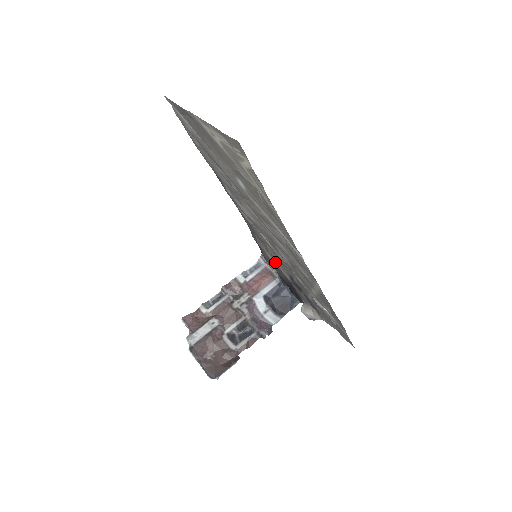
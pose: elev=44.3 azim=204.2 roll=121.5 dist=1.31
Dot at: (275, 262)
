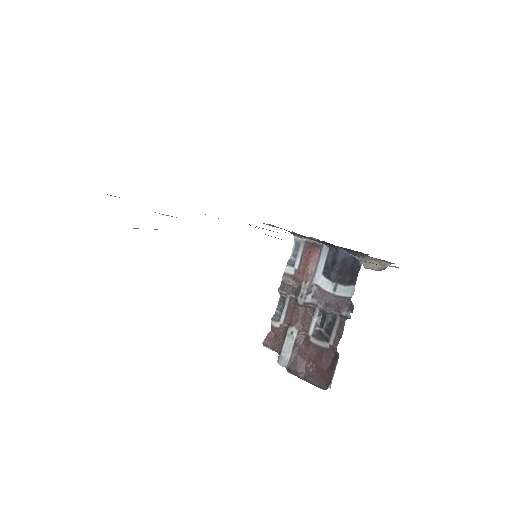
Dot at: (301, 235)
